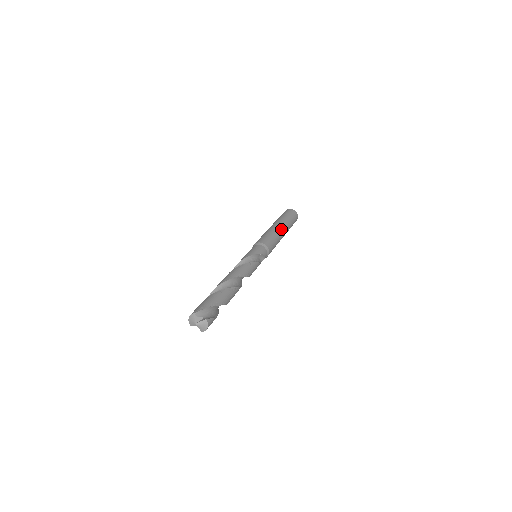
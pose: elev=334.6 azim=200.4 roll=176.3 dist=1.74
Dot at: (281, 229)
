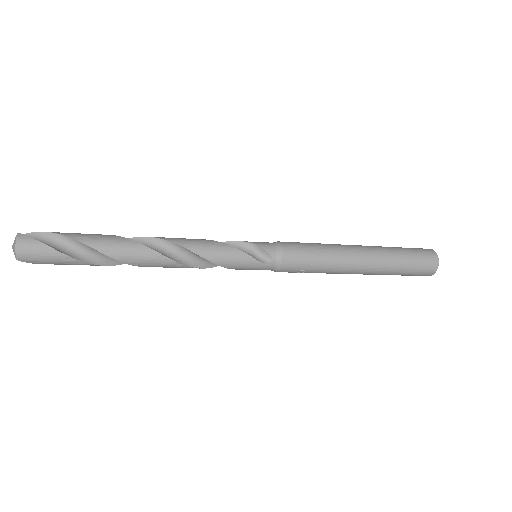
Dot at: (352, 246)
